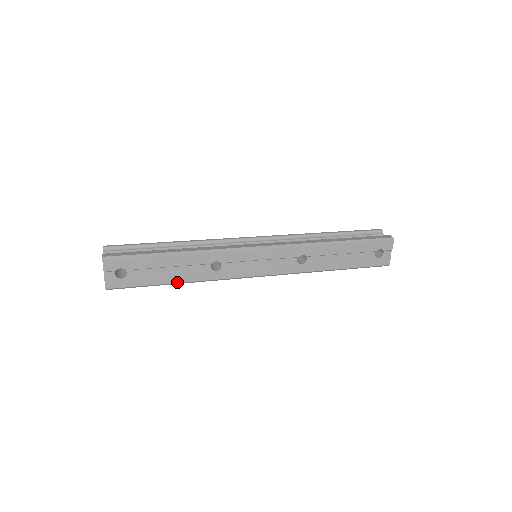
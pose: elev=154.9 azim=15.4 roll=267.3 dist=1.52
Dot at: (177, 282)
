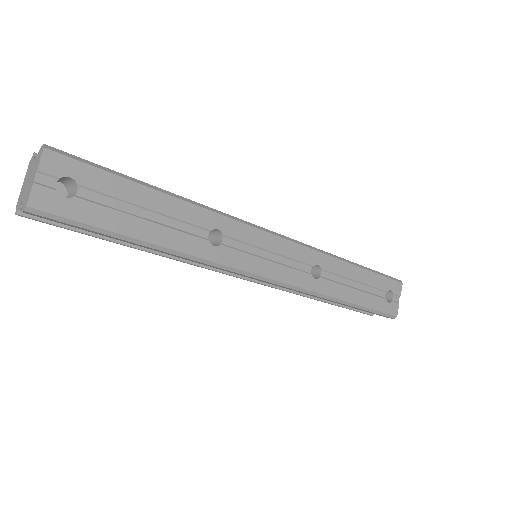
Dot at: (153, 242)
